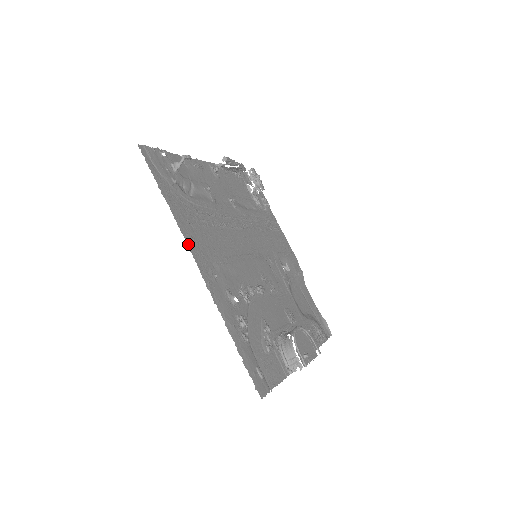
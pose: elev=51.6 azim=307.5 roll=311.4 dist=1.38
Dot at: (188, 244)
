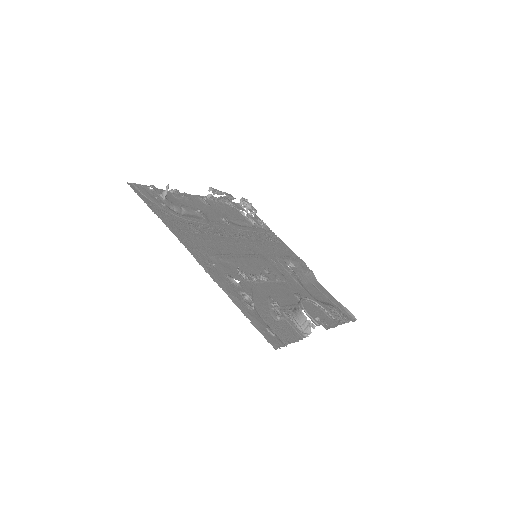
Dot at: (182, 243)
